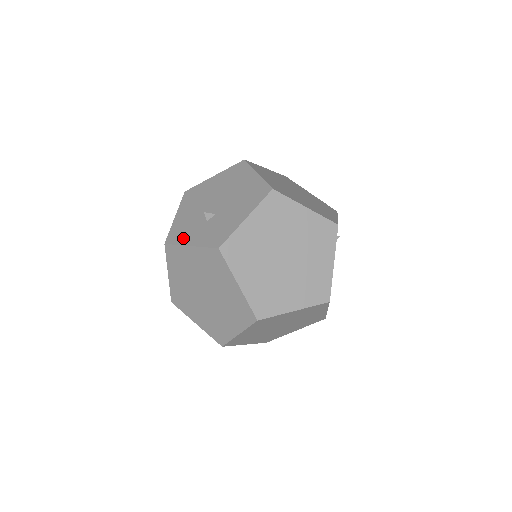
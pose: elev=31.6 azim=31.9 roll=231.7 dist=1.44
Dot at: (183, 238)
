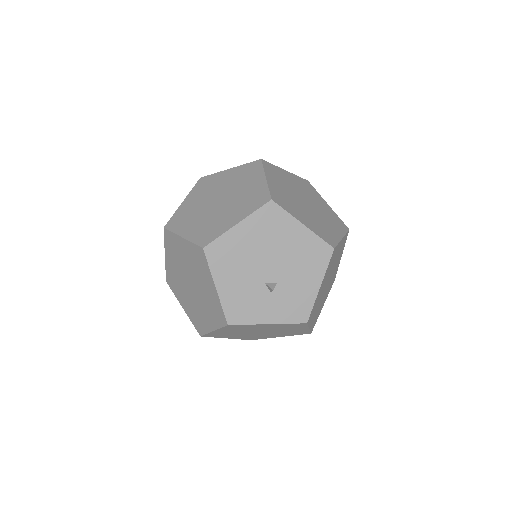
Dot at: (252, 316)
